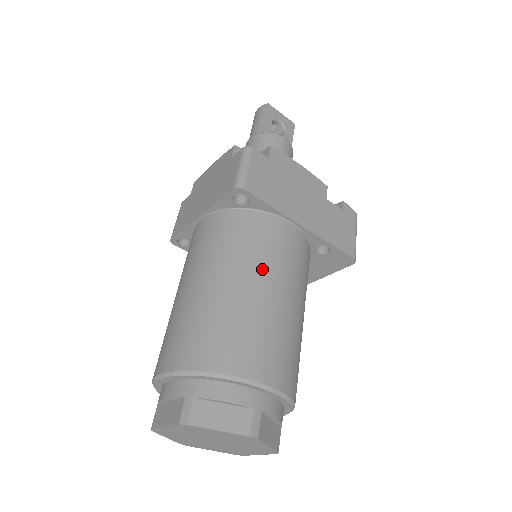
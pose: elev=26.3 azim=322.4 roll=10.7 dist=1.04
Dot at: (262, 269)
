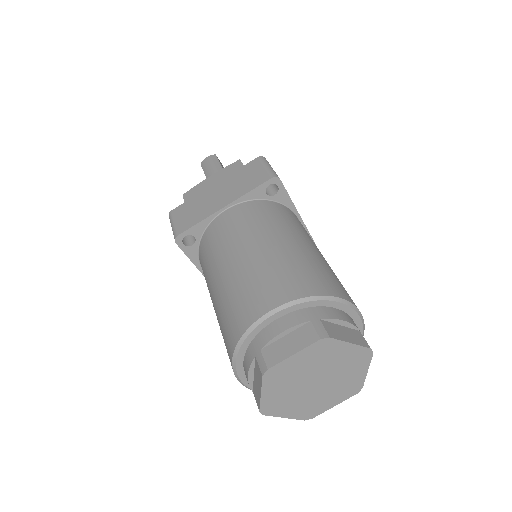
Dot at: (309, 239)
